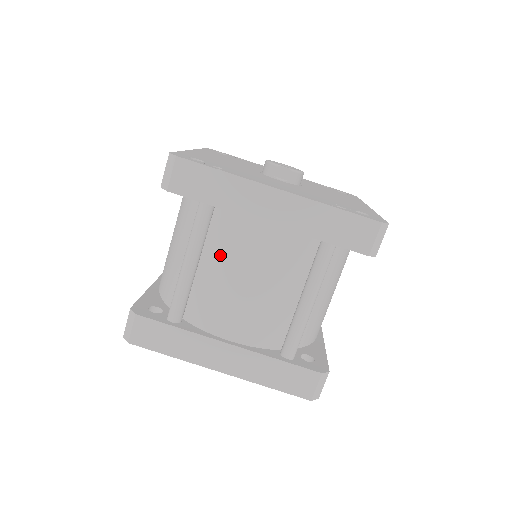
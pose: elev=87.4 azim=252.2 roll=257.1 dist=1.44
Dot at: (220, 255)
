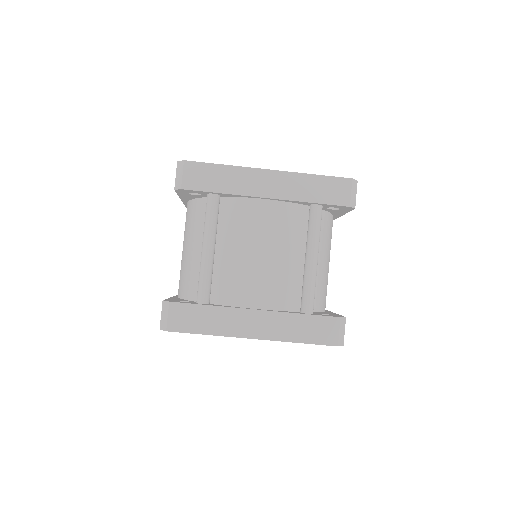
Dot at: (232, 236)
